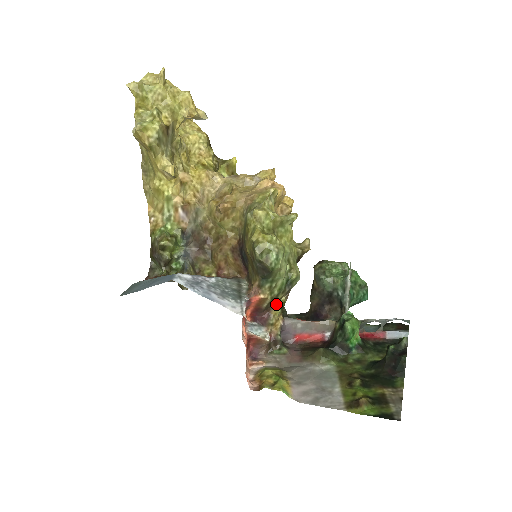
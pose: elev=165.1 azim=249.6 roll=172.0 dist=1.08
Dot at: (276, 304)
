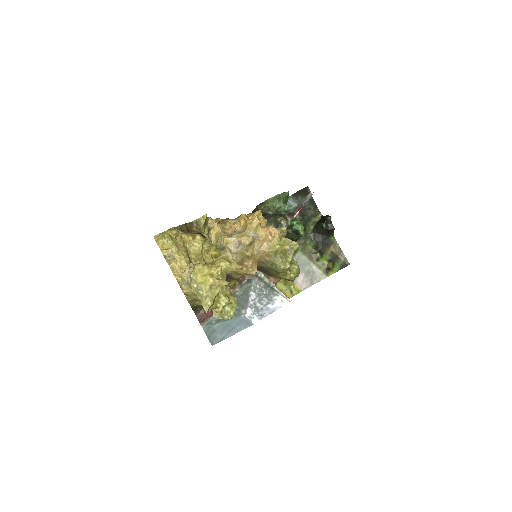
Dot at: occluded
